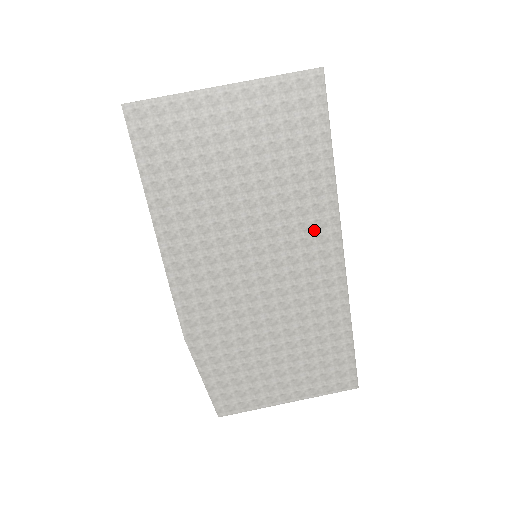
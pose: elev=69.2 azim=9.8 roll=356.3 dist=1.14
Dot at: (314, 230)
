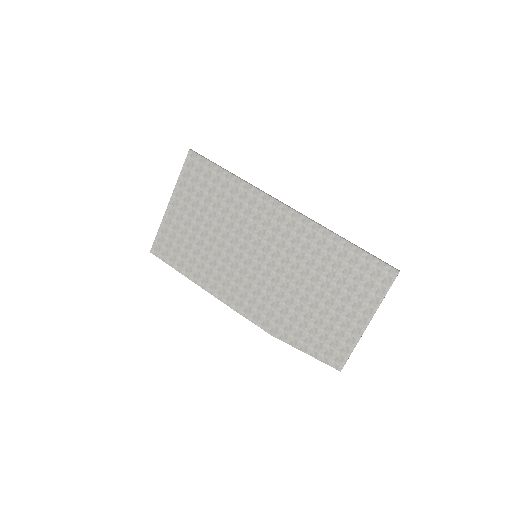
Dot at: (263, 213)
